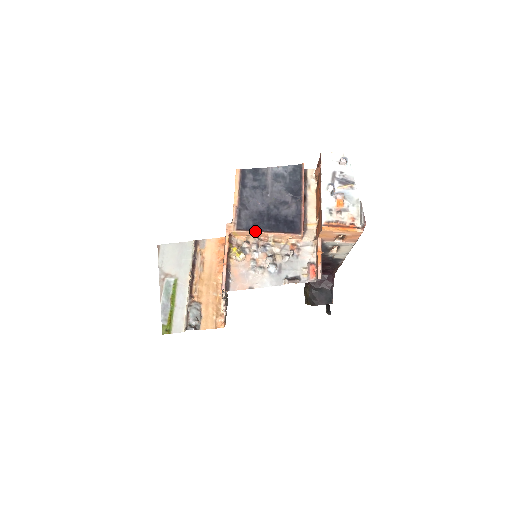
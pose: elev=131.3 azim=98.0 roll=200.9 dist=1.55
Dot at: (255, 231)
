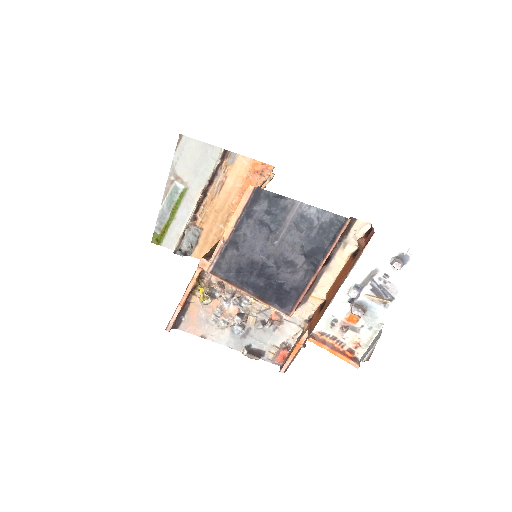
Dot at: (233, 285)
